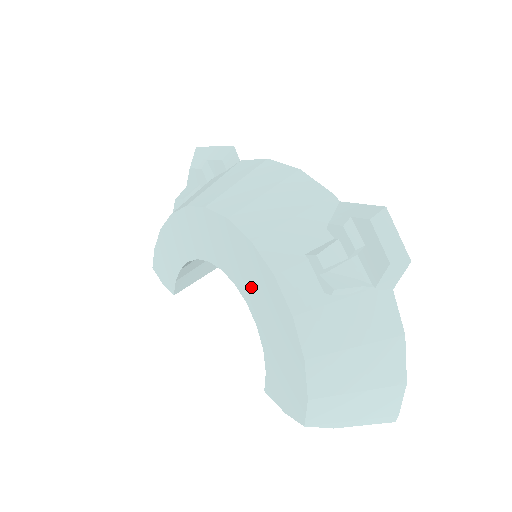
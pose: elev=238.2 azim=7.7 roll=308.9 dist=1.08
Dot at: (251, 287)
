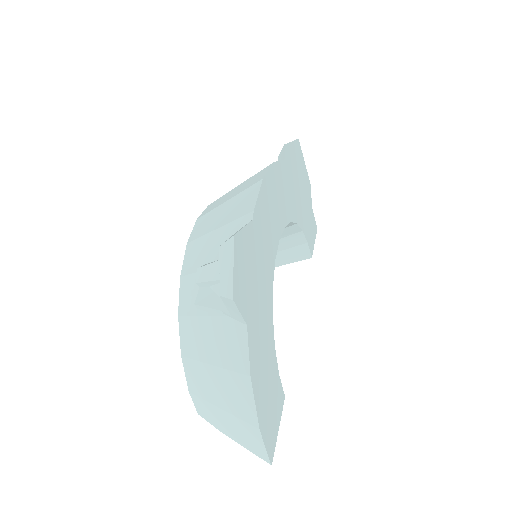
Dot at: occluded
